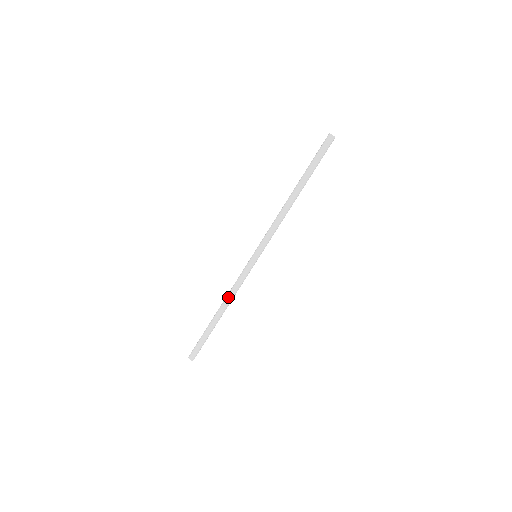
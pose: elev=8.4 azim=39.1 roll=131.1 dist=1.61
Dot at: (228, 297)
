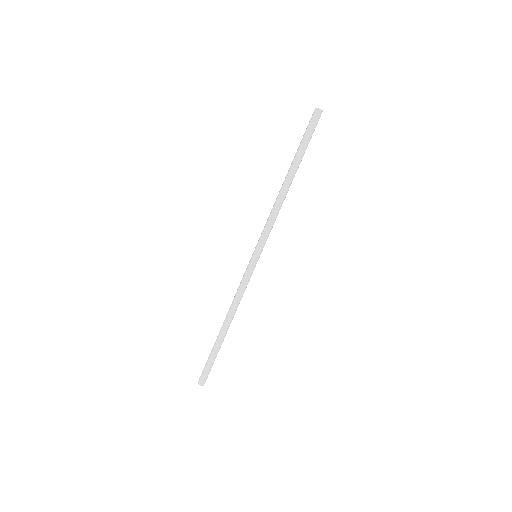
Dot at: (231, 306)
